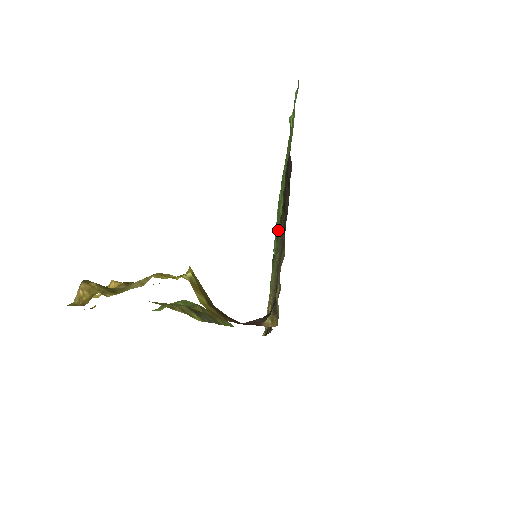
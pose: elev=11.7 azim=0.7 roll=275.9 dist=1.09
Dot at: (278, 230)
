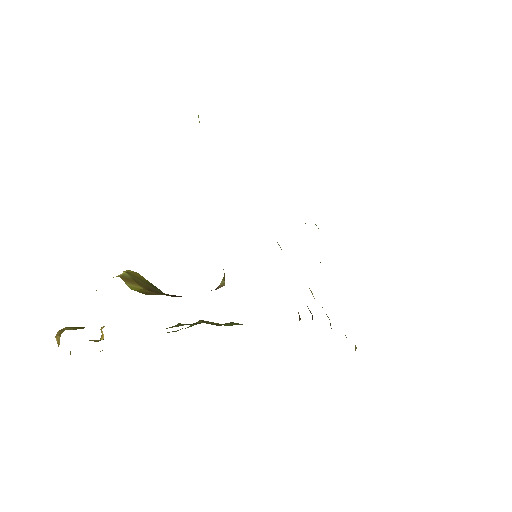
Dot at: occluded
